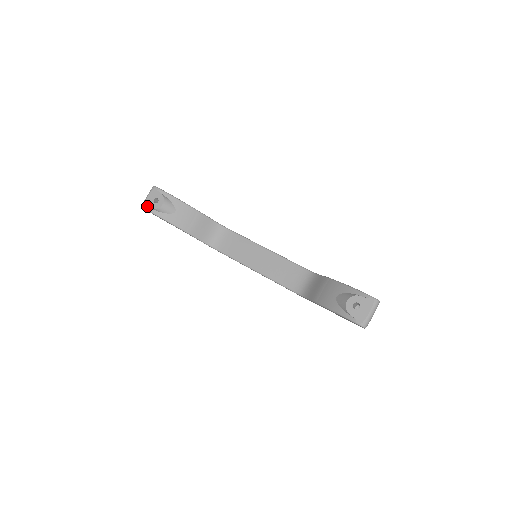
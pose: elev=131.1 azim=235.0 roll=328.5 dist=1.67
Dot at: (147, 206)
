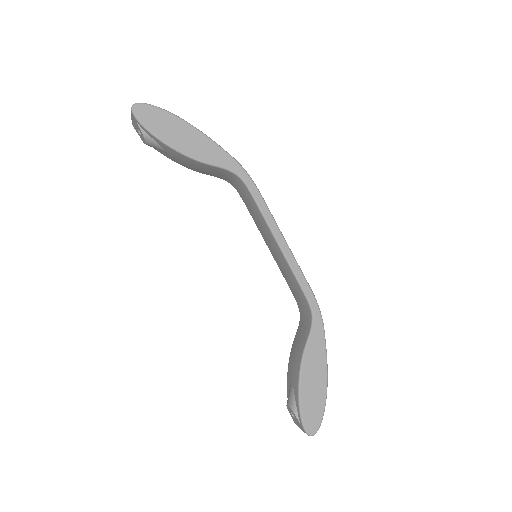
Dot at: (135, 129)
